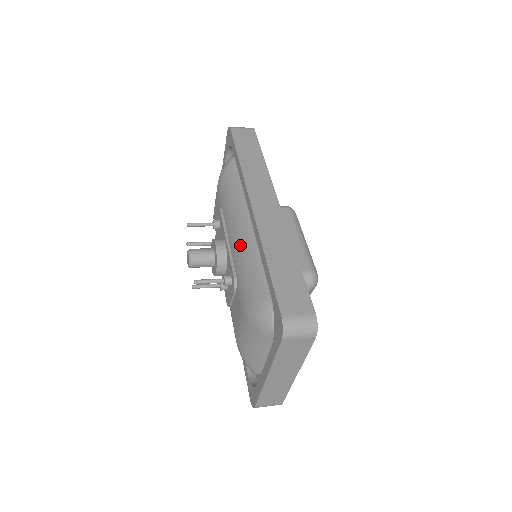
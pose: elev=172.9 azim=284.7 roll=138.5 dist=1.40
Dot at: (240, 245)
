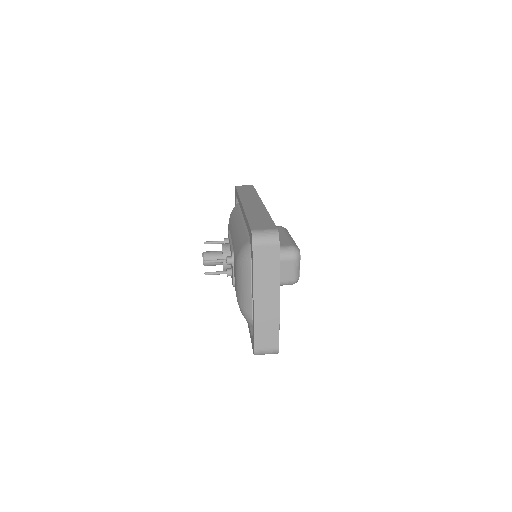
Dot at: (236, 232)
